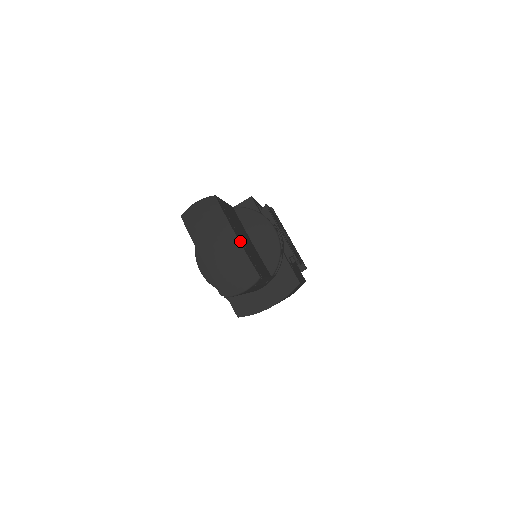
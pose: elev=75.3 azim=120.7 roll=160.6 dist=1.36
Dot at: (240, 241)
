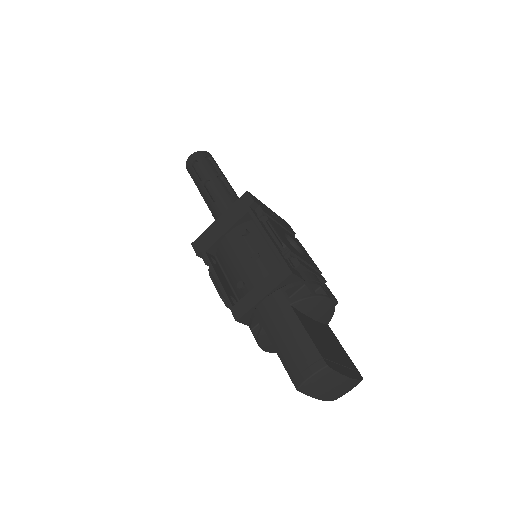
Dot at: (350, 375)
